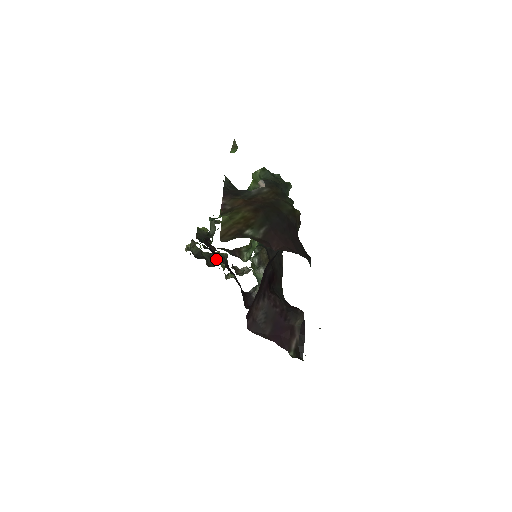
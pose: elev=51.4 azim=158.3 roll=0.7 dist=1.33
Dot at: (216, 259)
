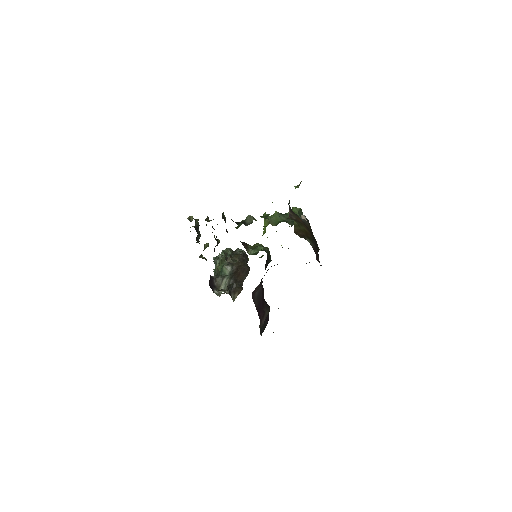
Dot at: occluded
